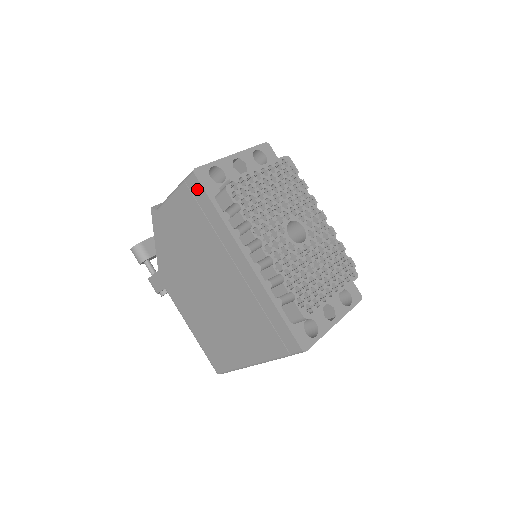
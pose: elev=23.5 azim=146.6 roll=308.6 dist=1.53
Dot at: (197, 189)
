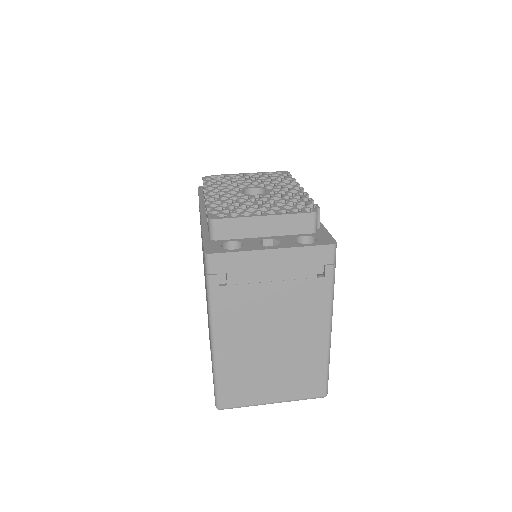
Dot at: occluded
